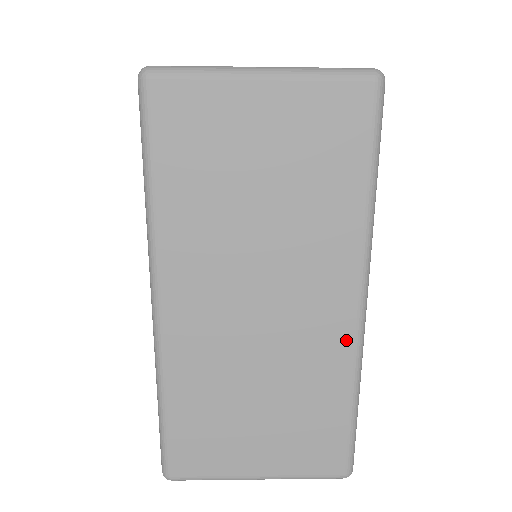
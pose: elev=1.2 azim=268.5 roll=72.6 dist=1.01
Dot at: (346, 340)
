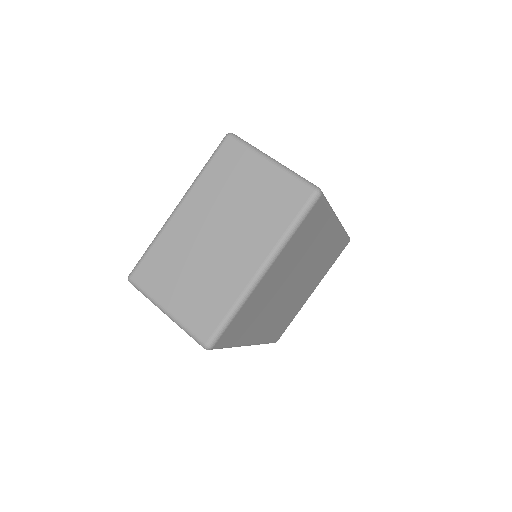
Dot at: occluded
